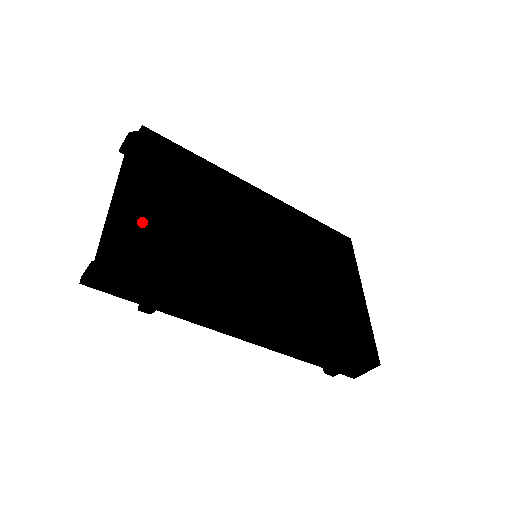
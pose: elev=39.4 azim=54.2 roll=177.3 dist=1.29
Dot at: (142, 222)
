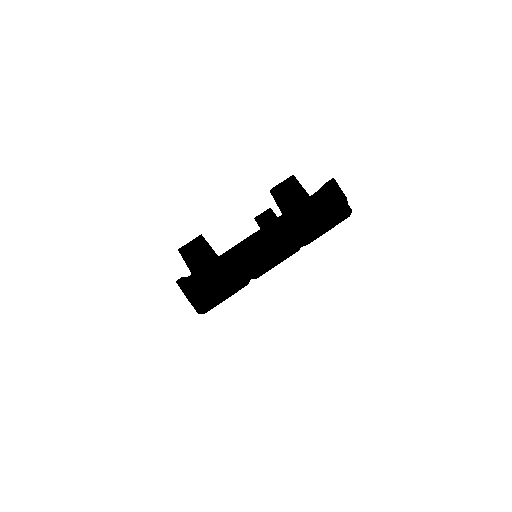
Dot at: occluded
